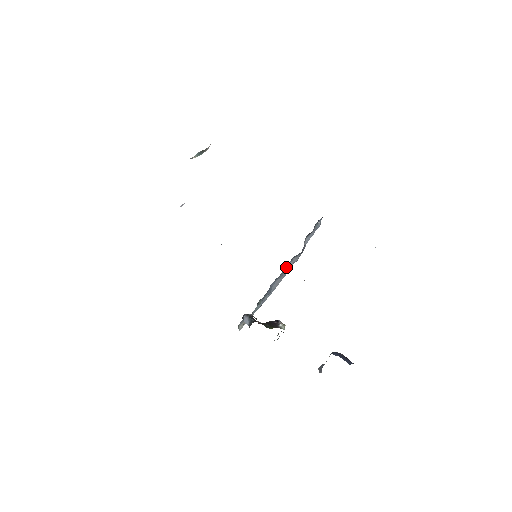
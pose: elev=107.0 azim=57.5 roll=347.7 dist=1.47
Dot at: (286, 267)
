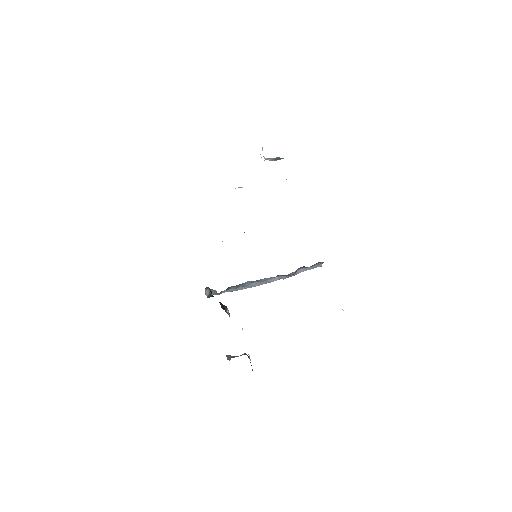
Dot at: (268, 278)
